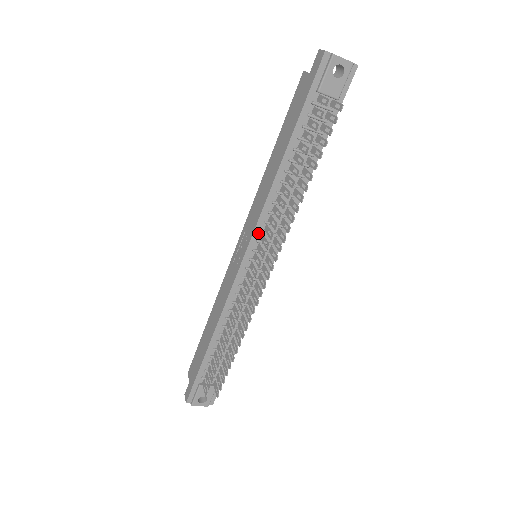
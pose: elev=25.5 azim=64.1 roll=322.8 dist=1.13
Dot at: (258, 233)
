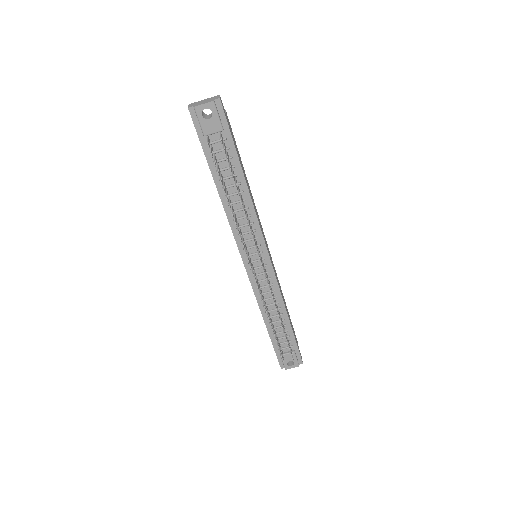
Dot at: (241, 244)
